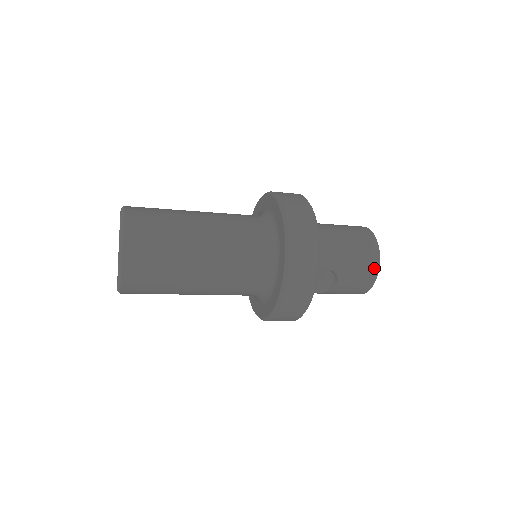
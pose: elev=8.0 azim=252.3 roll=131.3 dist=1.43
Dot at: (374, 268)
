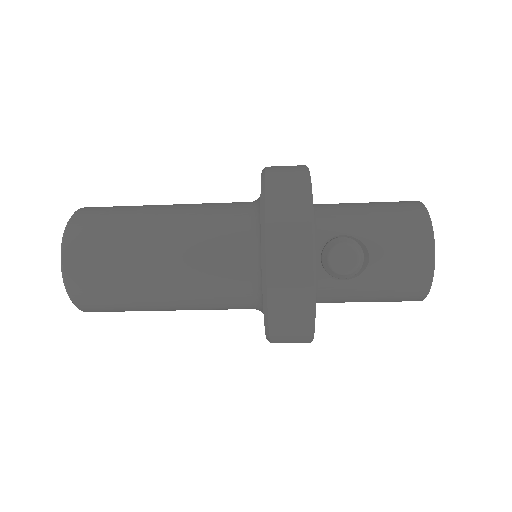
Dot at: (423, 229)
